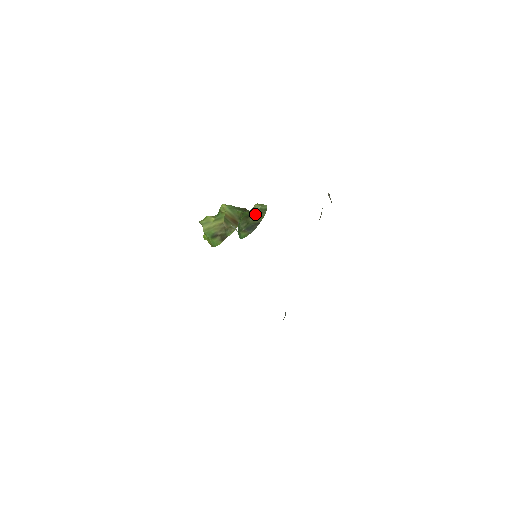
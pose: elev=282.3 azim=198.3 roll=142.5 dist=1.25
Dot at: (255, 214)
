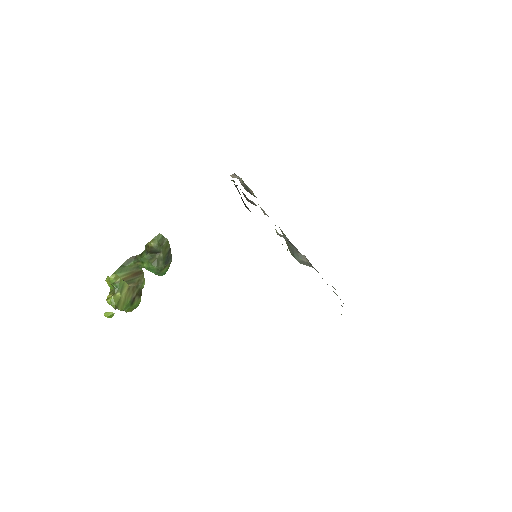
Dot at: (161, 248)
